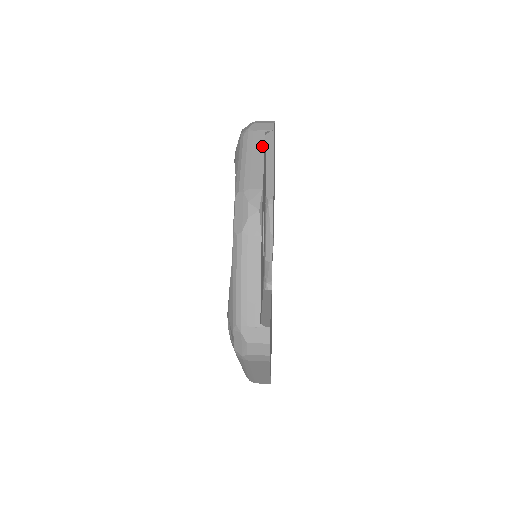
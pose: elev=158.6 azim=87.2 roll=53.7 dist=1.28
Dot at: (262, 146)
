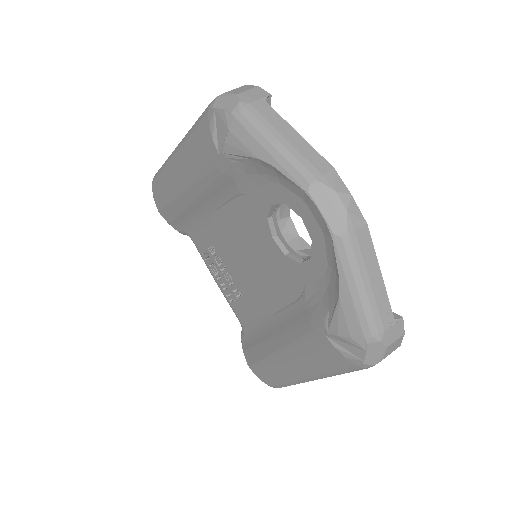
Dot at: (280, 118)
